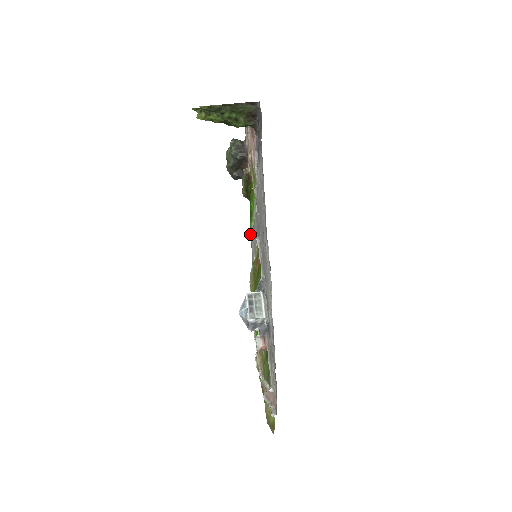
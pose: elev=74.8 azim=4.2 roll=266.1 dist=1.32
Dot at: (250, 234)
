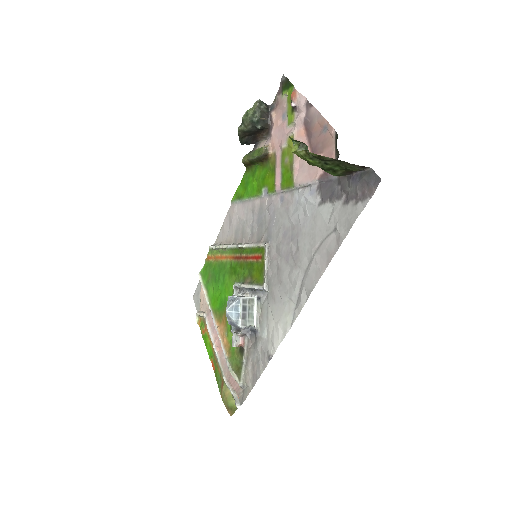
Dot at: (233, 201)
